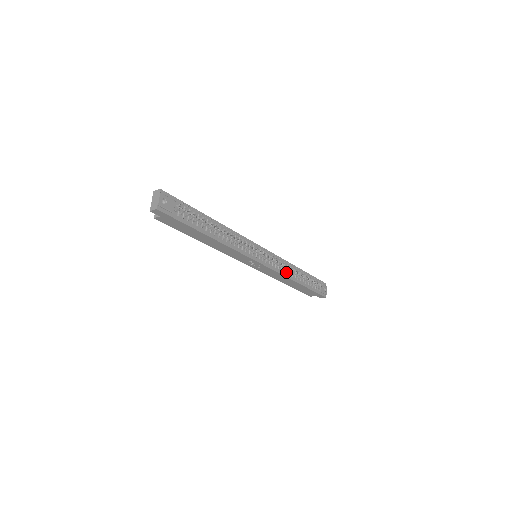
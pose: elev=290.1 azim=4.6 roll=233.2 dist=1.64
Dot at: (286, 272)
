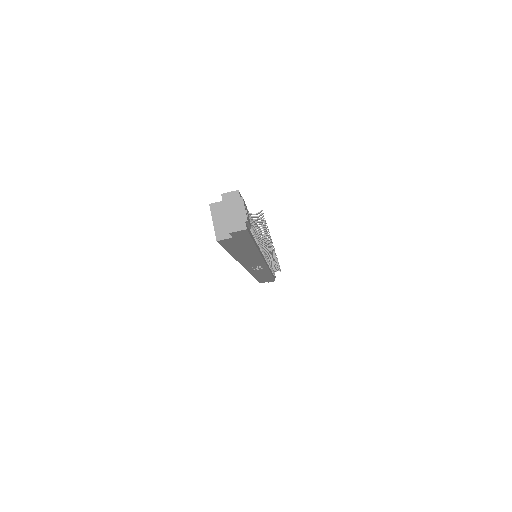
Dot at: occluded
